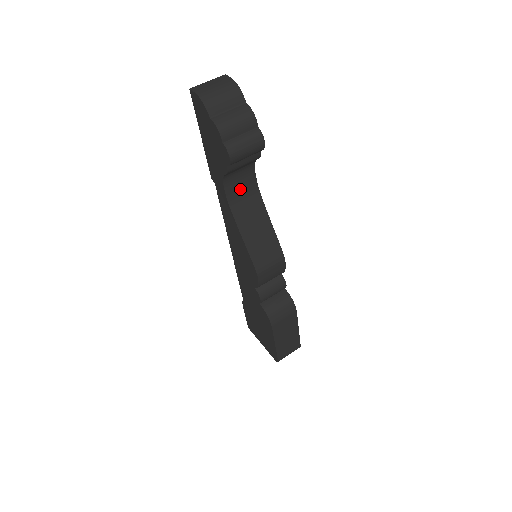
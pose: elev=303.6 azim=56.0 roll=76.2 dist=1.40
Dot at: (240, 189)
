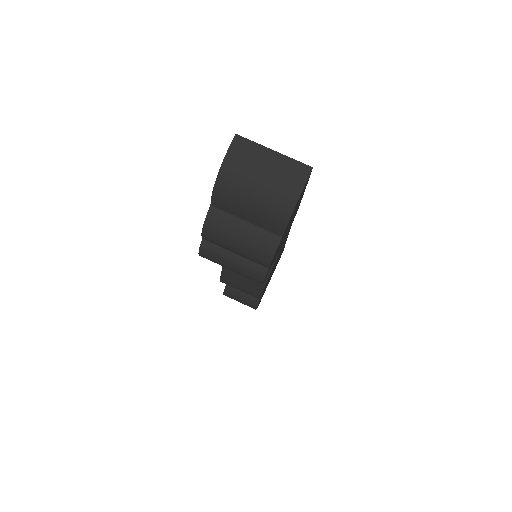
Dot at: occluded
